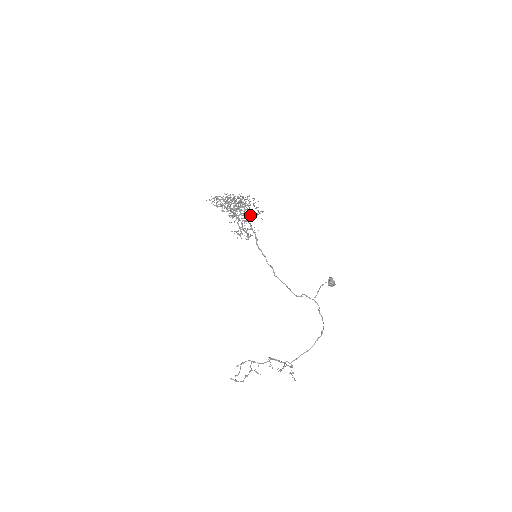
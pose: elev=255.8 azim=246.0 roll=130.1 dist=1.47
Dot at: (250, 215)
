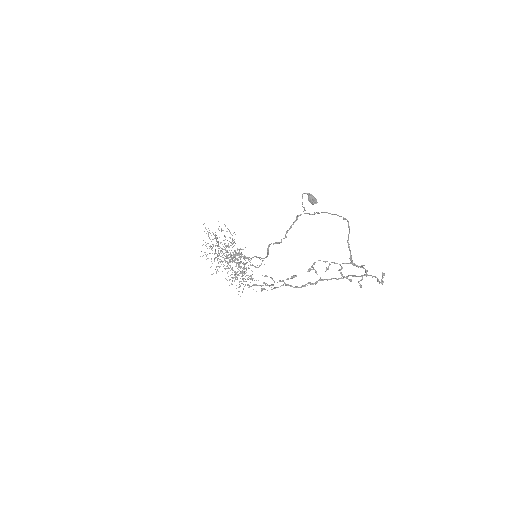
Dot at: occluded
